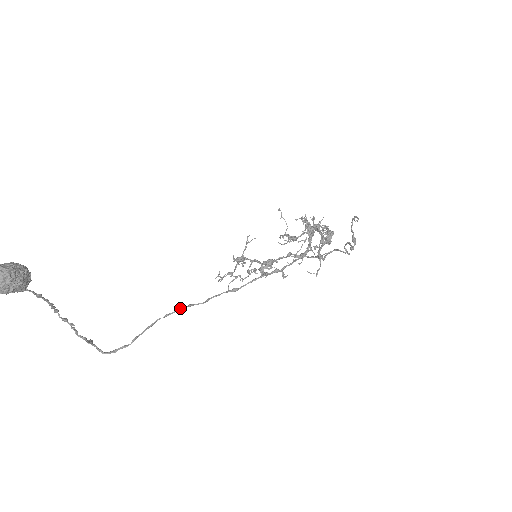
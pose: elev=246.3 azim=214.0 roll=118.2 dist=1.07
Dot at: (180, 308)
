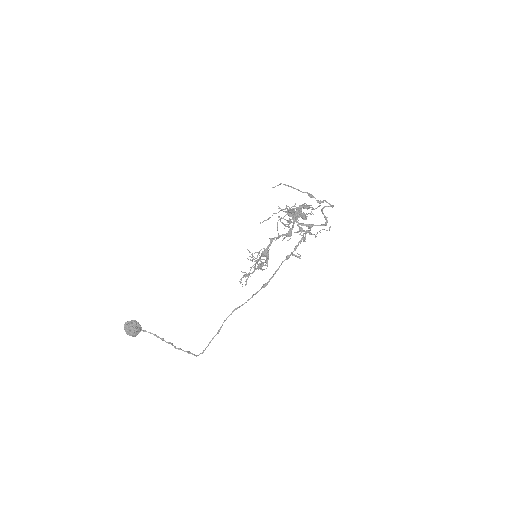
Dot at: (231, 313)
